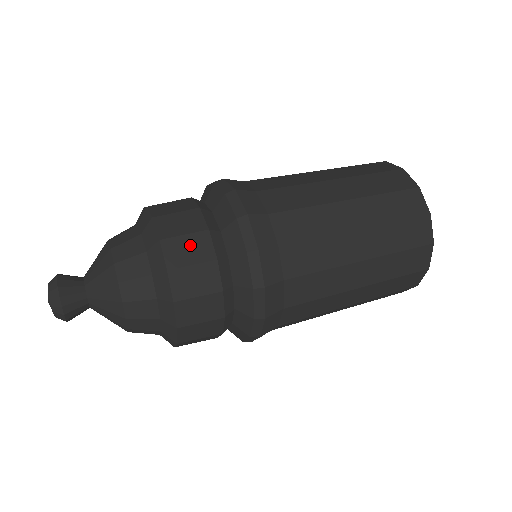
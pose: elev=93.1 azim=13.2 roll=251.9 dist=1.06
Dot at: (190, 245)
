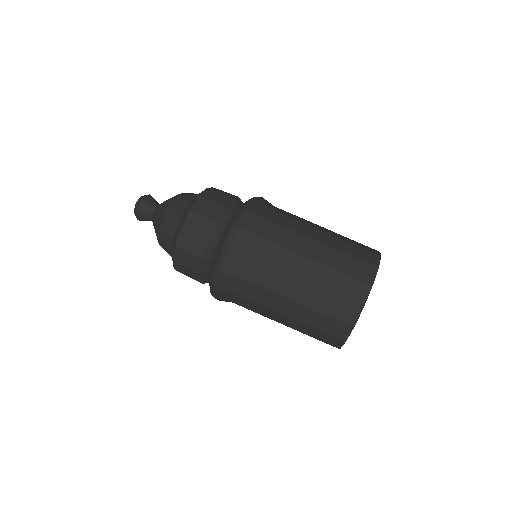
Dot at: (202, 223)
